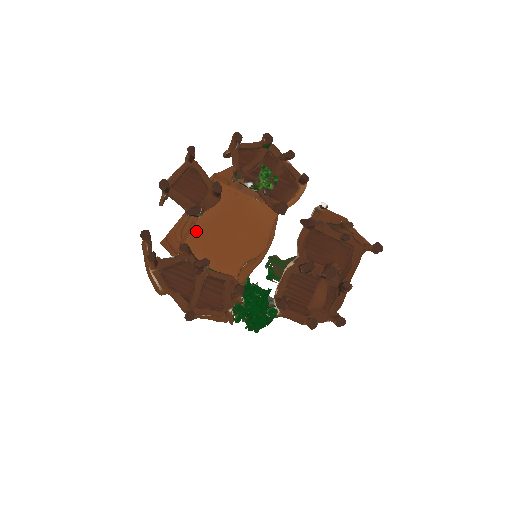
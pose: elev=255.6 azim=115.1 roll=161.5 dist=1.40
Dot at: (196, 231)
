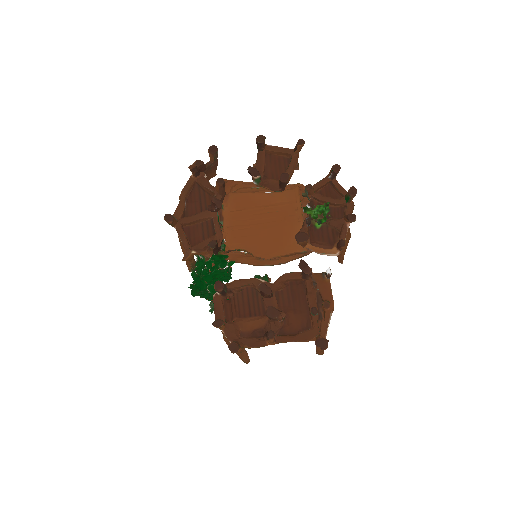
Dot at: (246, 196)
